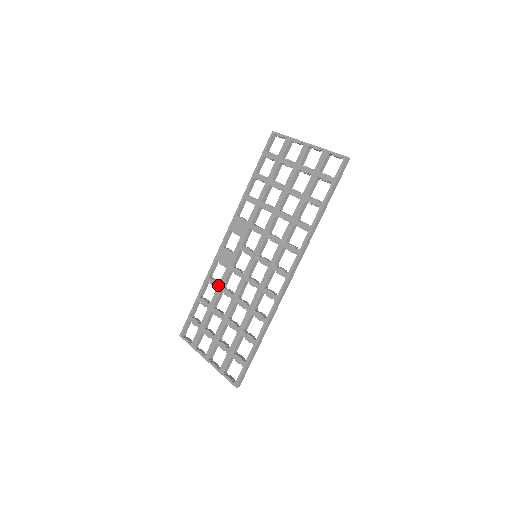
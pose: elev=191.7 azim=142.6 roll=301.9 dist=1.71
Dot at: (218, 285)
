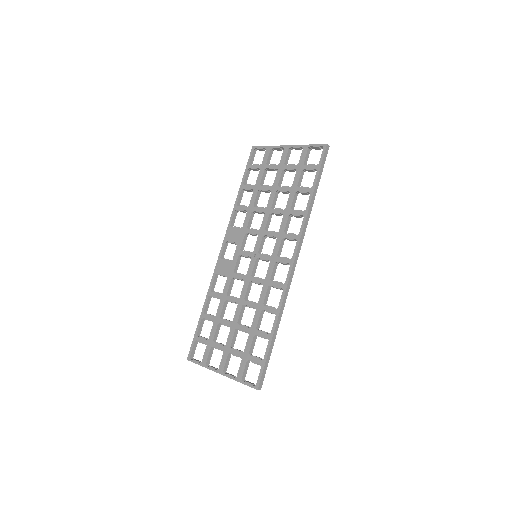
Dot at: (221, 295)
